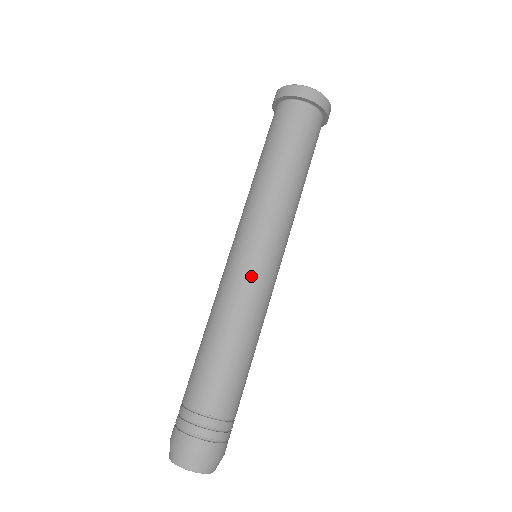
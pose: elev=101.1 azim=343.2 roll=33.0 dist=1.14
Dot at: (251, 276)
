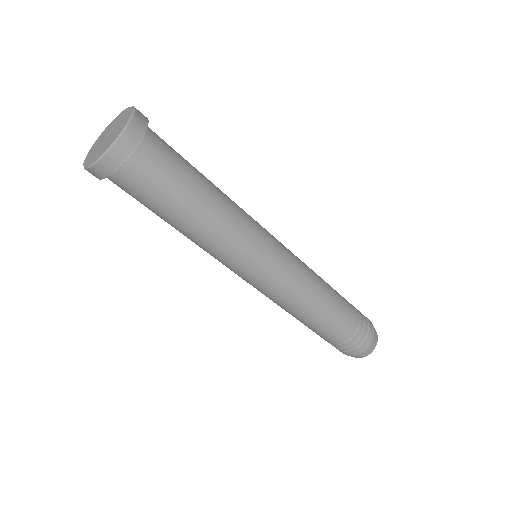
Dot at: (283, 279)
